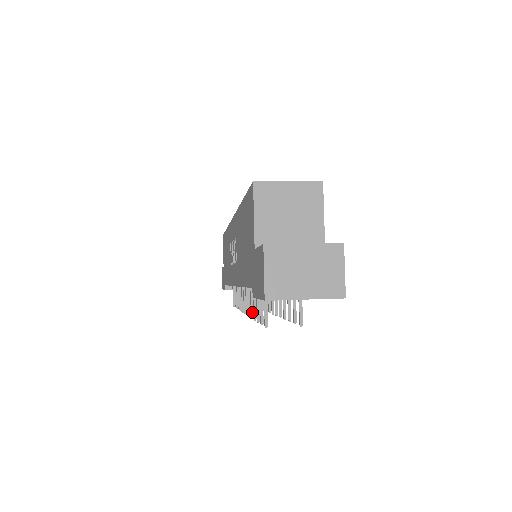
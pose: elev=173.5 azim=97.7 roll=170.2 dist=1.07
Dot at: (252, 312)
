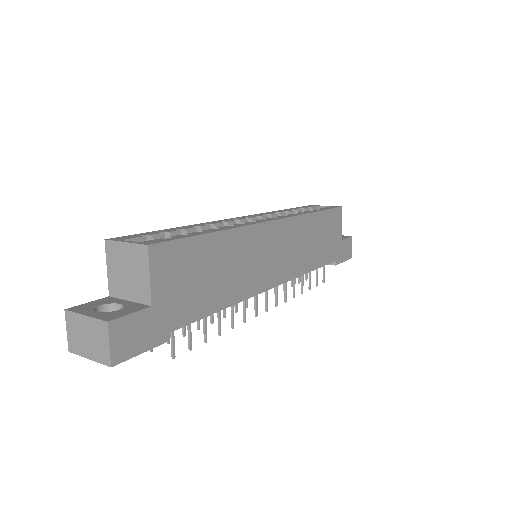
Dot at: (211, 318)
